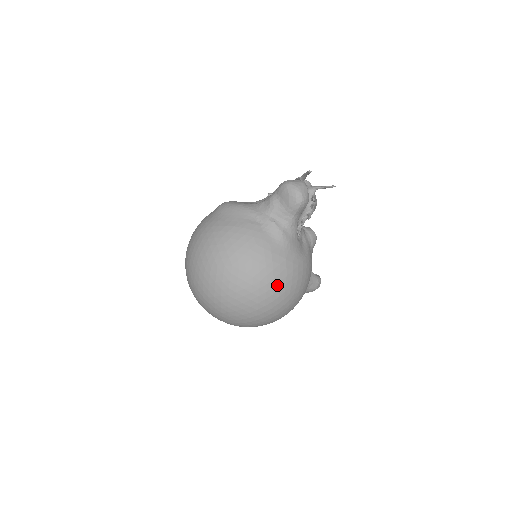
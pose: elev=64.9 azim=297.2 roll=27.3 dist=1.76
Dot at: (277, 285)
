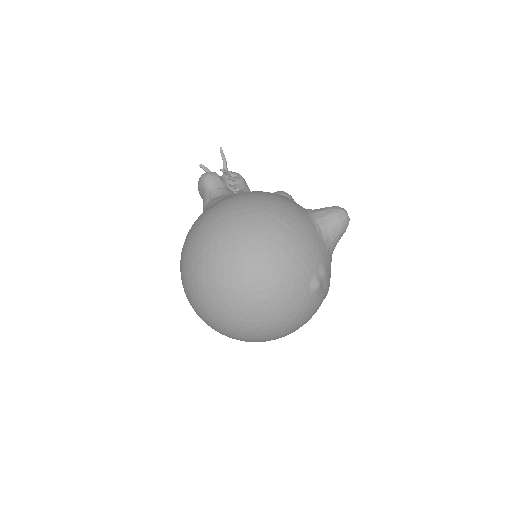
Dot at: (222, 214)
